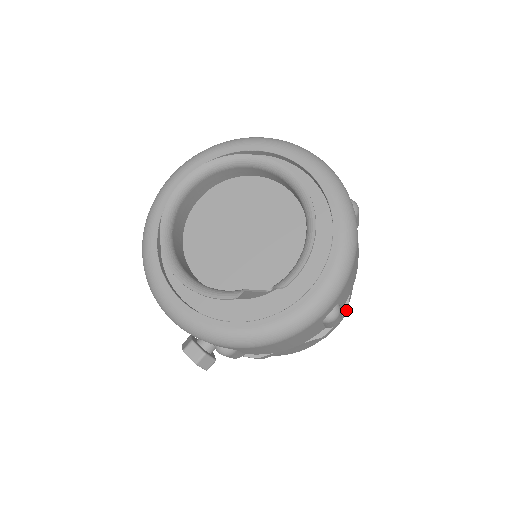
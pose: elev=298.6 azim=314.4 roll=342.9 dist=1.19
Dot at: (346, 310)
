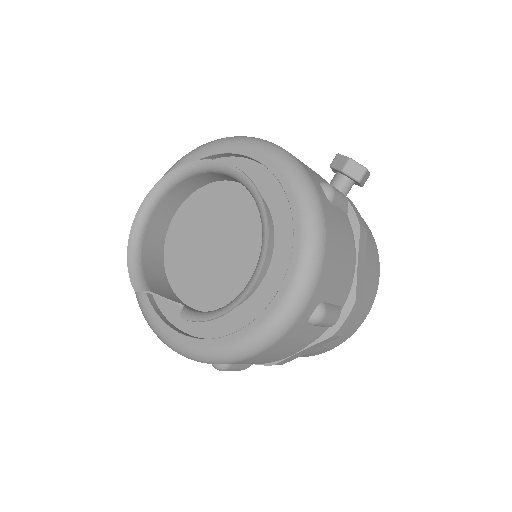
Dot at: occluded
